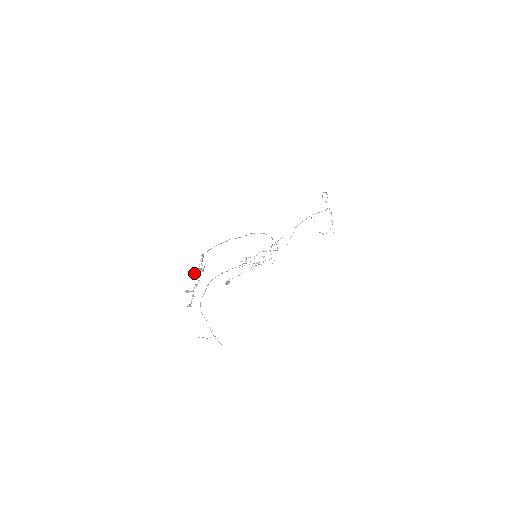
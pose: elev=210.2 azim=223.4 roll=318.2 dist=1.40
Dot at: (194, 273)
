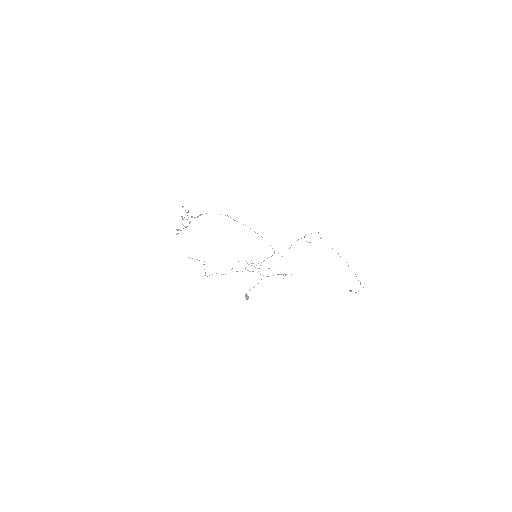
Dot at: (182, 219)
